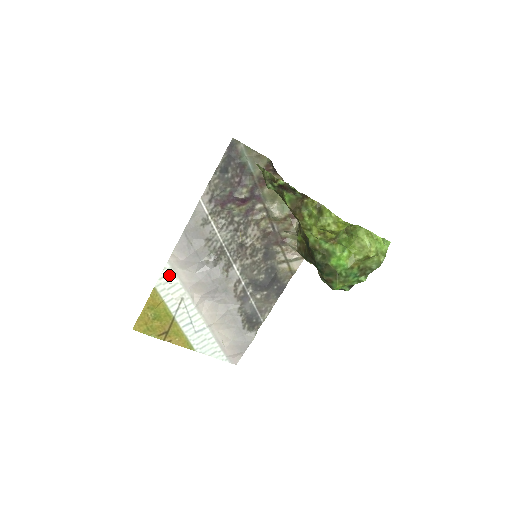
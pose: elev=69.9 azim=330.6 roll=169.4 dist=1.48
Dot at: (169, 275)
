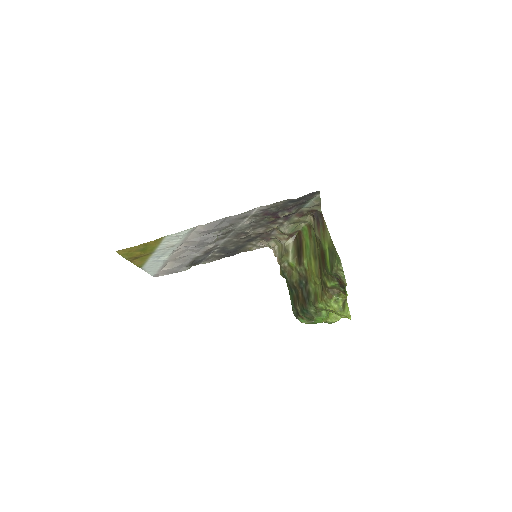
Dot at: (184, 234)
